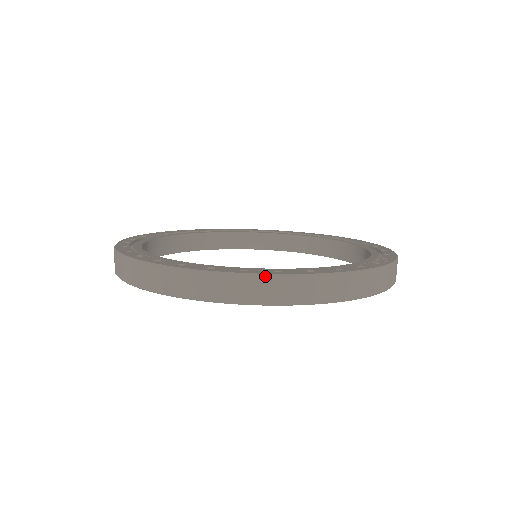
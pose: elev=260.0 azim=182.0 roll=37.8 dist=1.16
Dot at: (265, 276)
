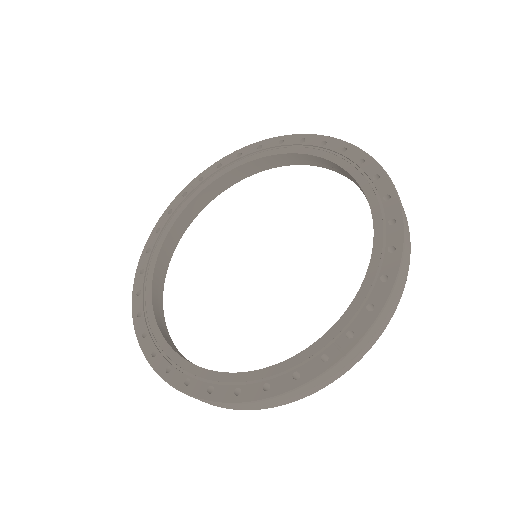
Dot at: occluded
